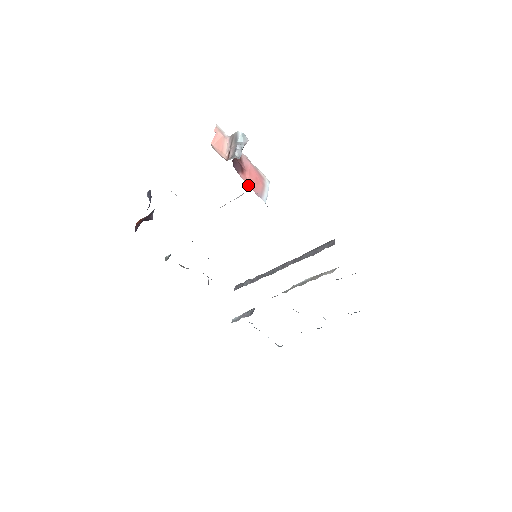
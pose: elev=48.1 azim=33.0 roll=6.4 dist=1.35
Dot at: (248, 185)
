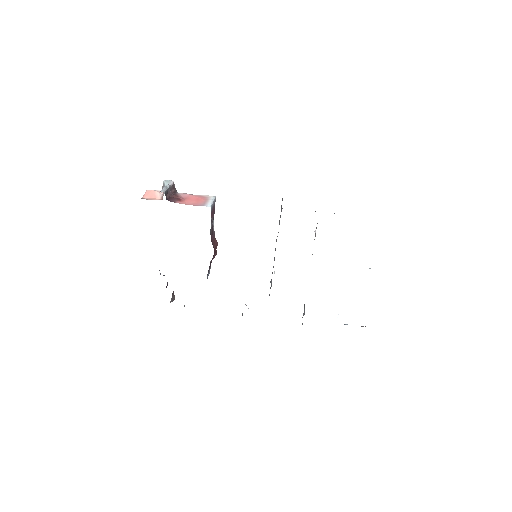
Dot at: occluded
